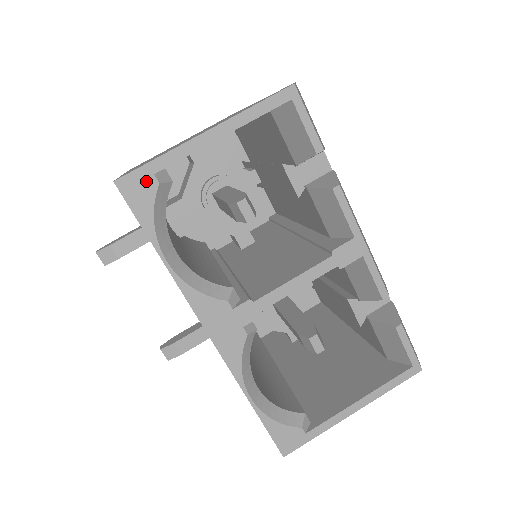
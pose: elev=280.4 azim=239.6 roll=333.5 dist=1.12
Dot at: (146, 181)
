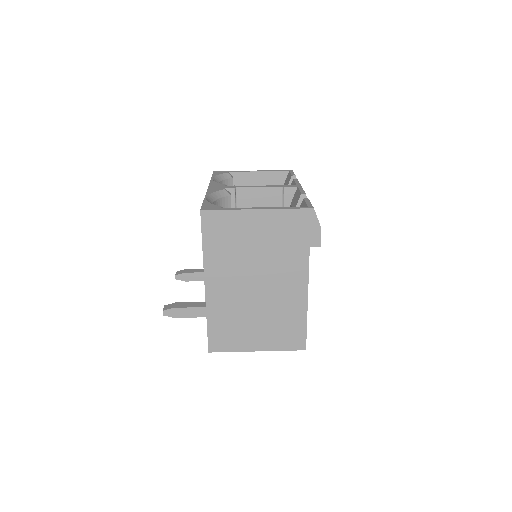
Dot at: (224, 172)
